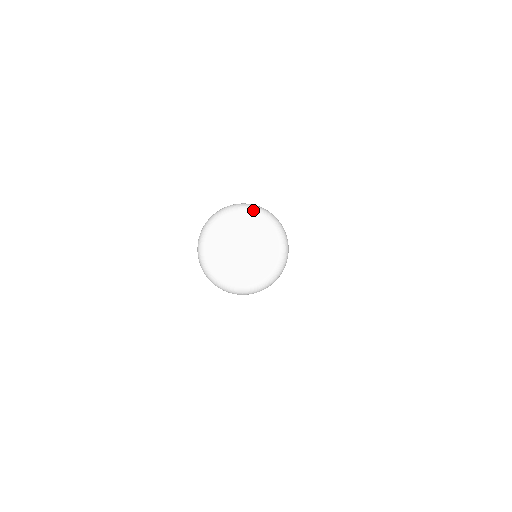
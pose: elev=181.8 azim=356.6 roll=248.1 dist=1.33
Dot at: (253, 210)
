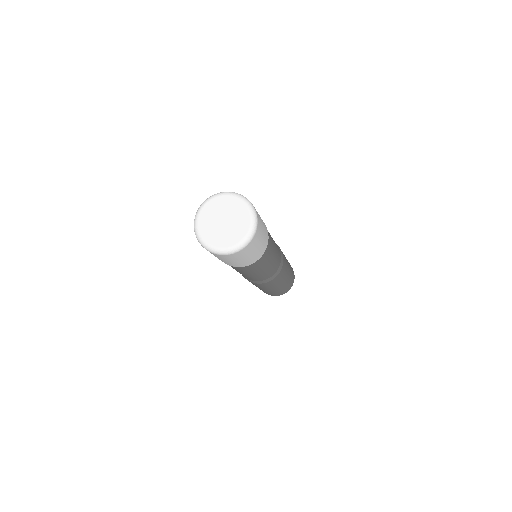
Dot at: (237, 196)
